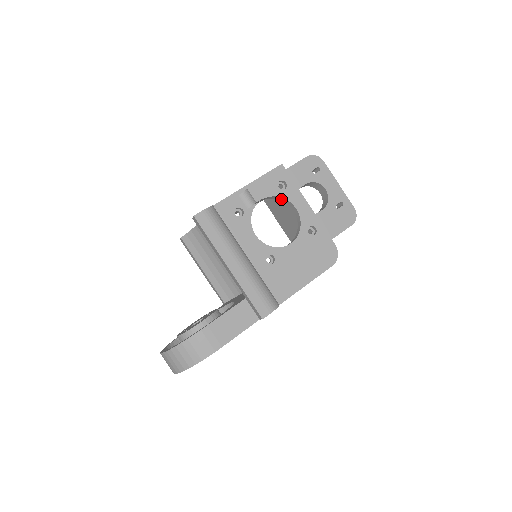
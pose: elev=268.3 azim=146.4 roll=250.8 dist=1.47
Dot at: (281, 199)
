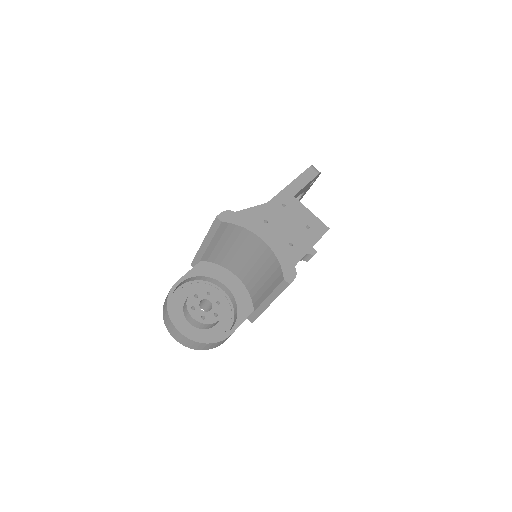
Dot at: occluded
